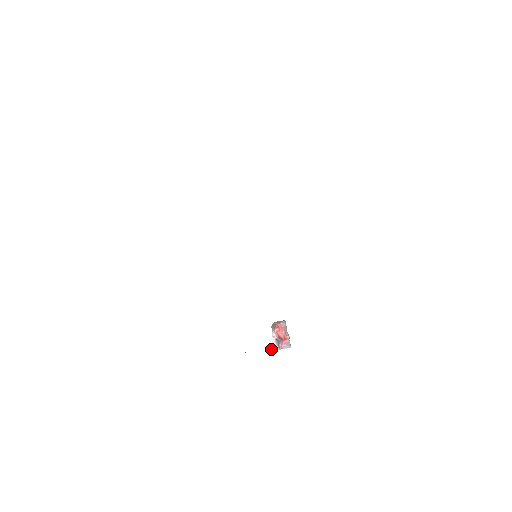
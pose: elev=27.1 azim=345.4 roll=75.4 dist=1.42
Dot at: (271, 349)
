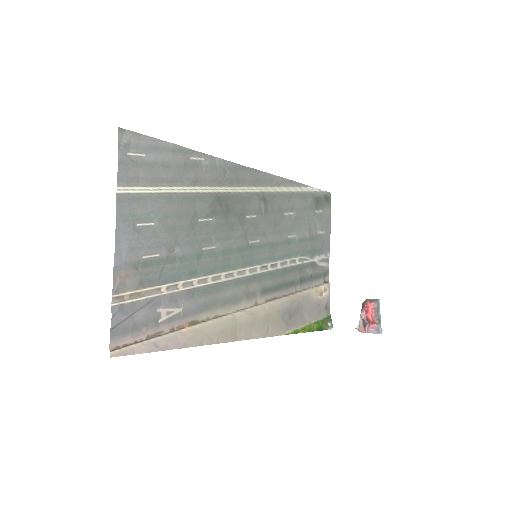
Dot at: (357, 329)
